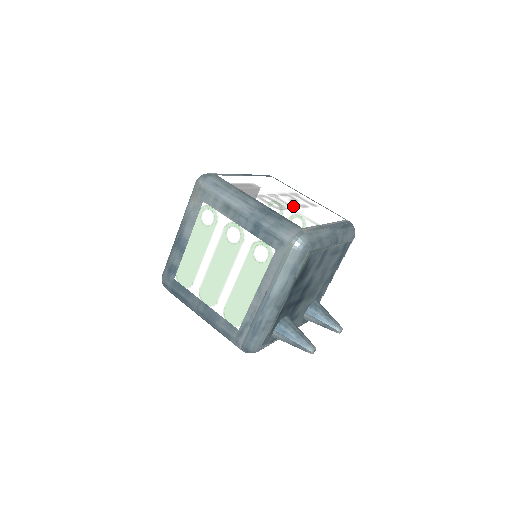
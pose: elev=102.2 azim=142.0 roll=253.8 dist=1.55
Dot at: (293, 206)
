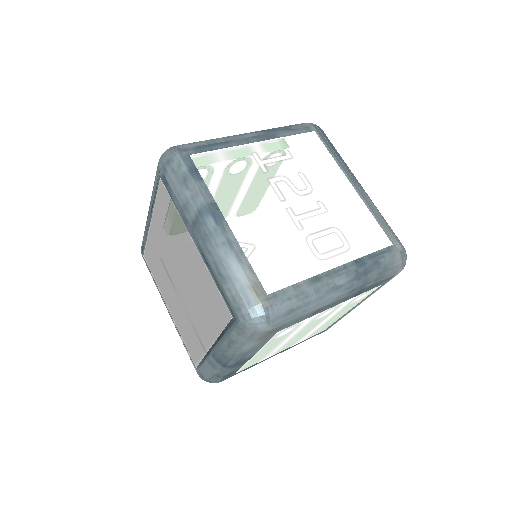
Dot at: (319, 206)
